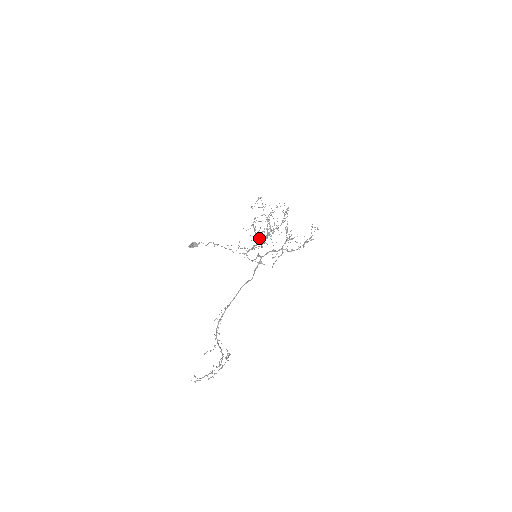
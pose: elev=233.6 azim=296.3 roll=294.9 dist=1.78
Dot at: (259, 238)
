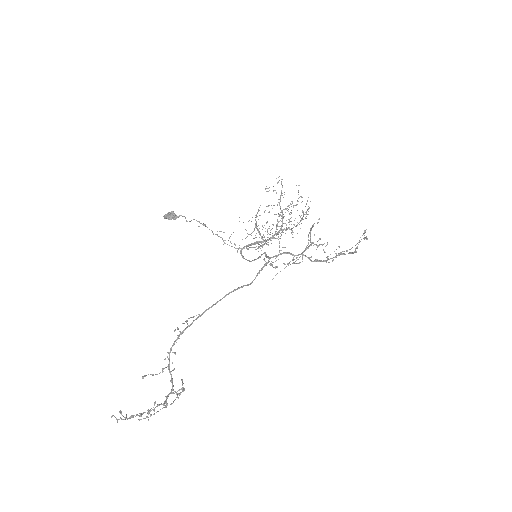
Dot at: occluded
